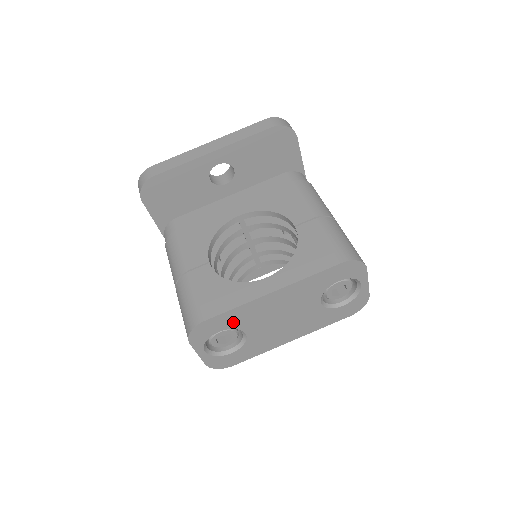
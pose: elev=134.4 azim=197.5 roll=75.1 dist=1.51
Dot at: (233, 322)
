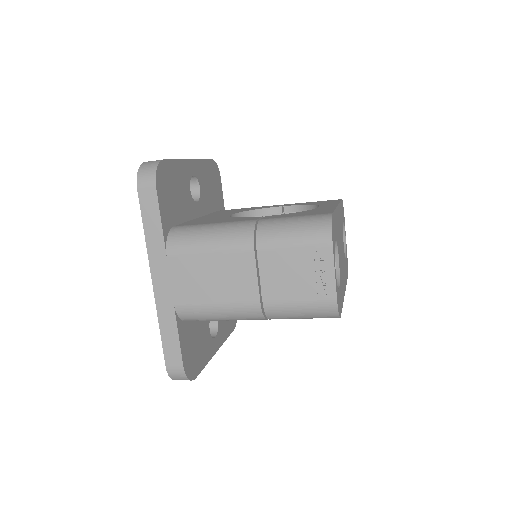
Dot at: (336, 231)
